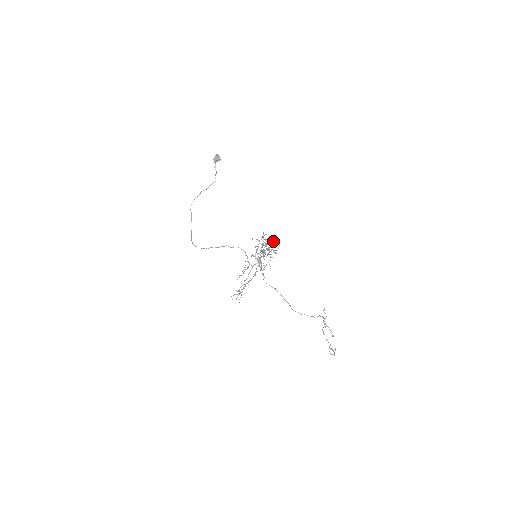
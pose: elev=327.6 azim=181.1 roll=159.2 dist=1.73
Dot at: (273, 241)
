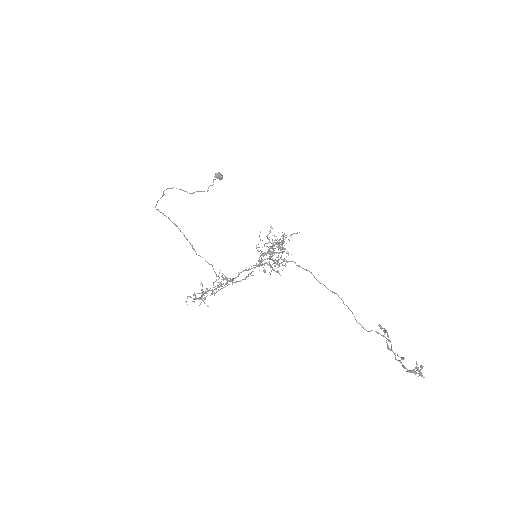
Dot at: occluded
